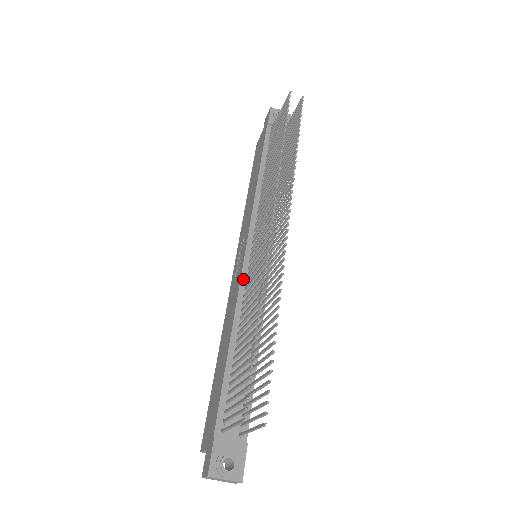
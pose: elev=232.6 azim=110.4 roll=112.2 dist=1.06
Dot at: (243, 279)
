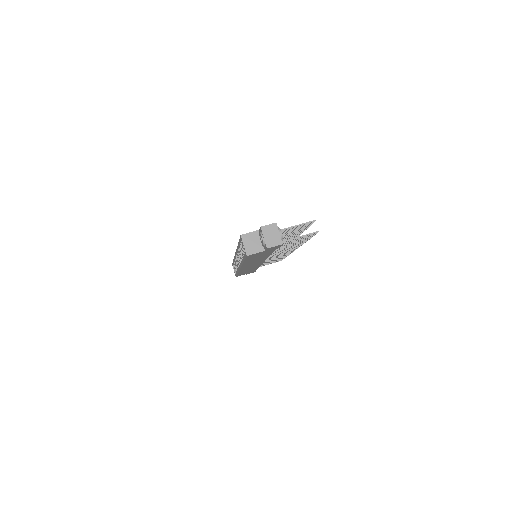
Dot at: occluded
